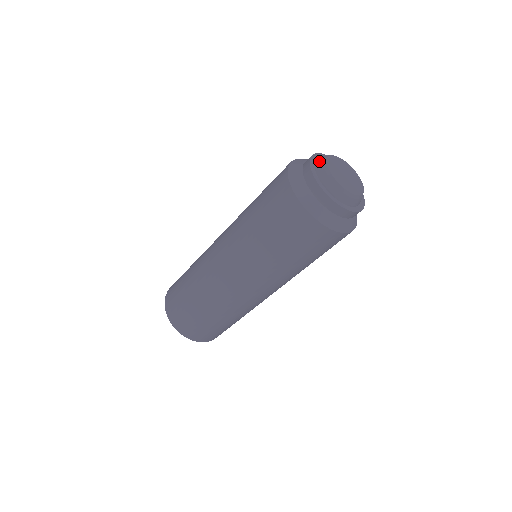
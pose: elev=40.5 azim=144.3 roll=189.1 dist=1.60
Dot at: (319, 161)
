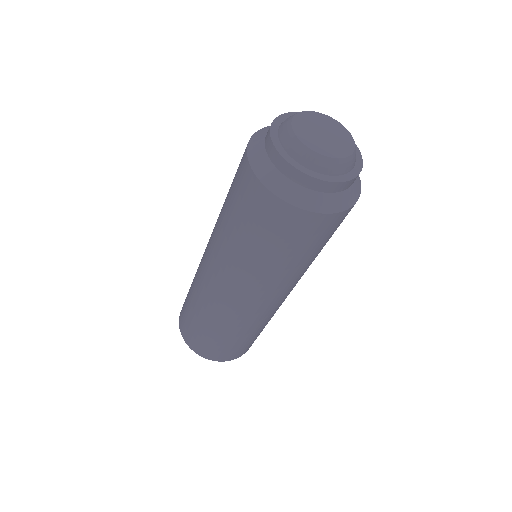
Dot at: (290, 116)
